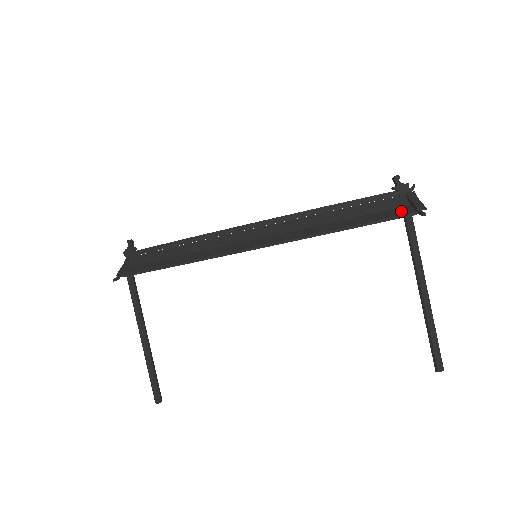
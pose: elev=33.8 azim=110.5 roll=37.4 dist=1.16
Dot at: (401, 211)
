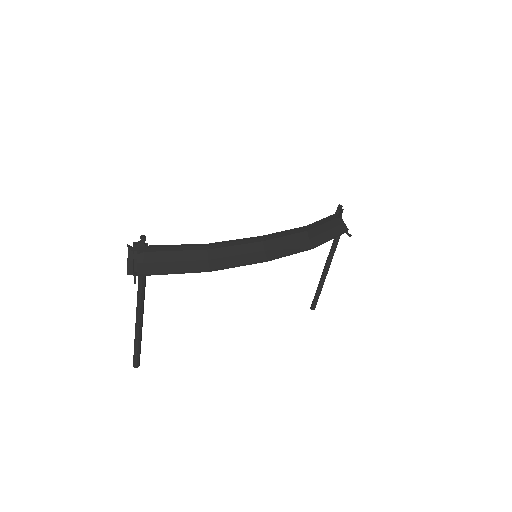
Dot at: (339, 230)
